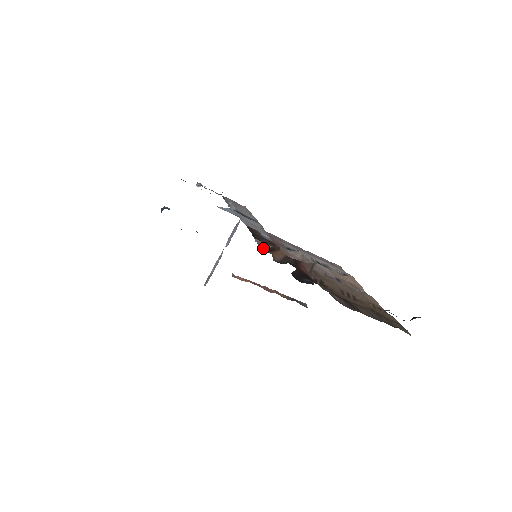
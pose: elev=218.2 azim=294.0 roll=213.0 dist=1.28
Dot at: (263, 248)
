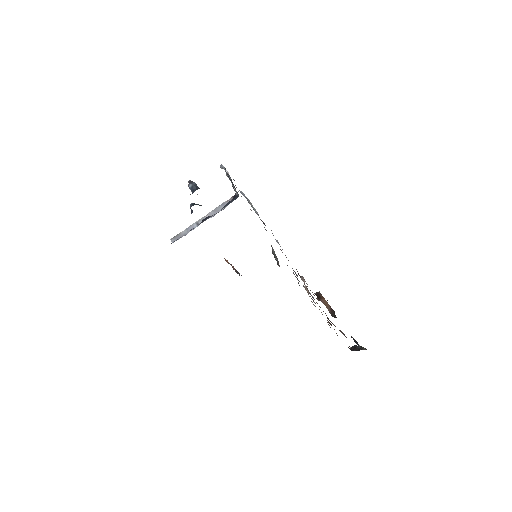
Dot at: (315, 294)
